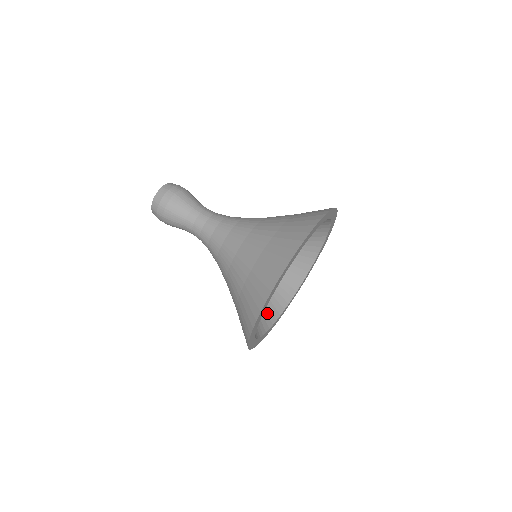
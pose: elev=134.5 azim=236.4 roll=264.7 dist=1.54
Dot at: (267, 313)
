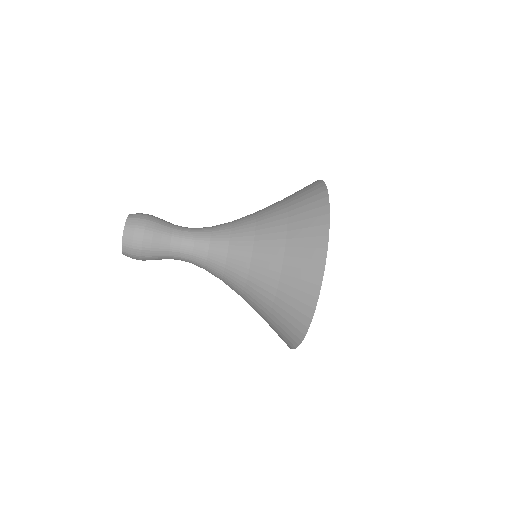
Dot at: occluded
